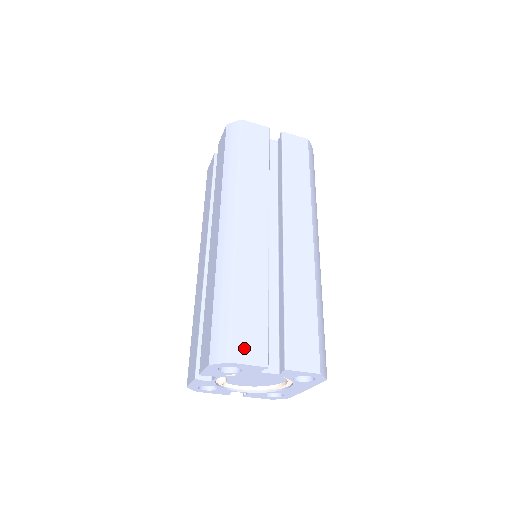
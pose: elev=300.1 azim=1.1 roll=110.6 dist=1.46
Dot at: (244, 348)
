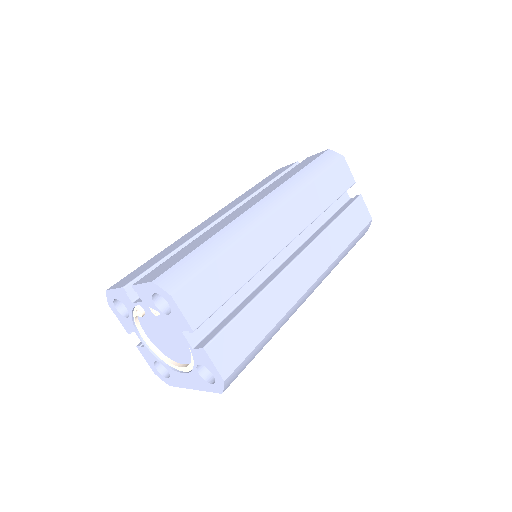
Dot at: (191, 298)
